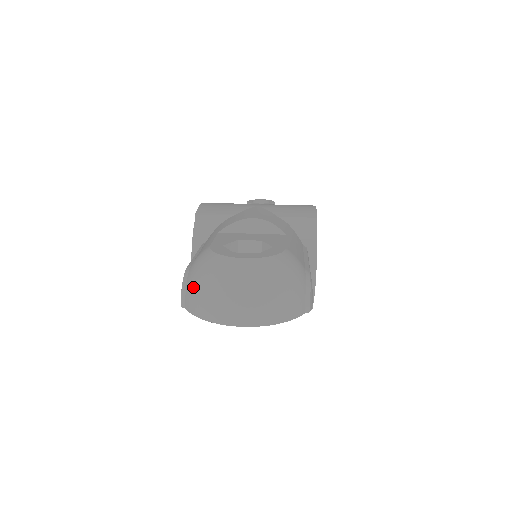
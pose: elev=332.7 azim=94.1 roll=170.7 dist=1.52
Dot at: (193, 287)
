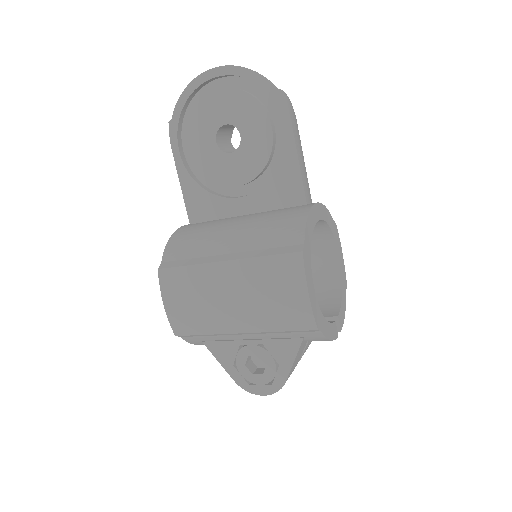
Dot at: occluded
